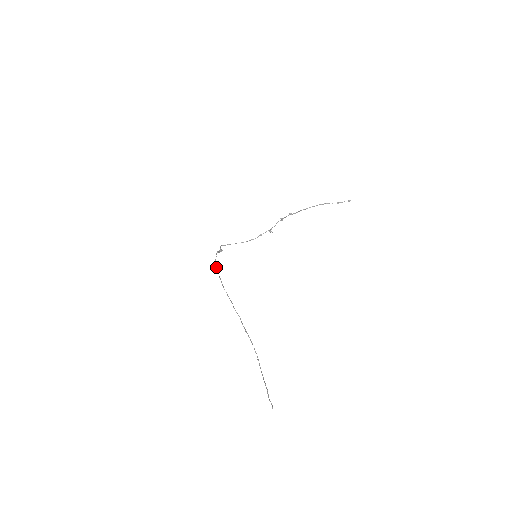
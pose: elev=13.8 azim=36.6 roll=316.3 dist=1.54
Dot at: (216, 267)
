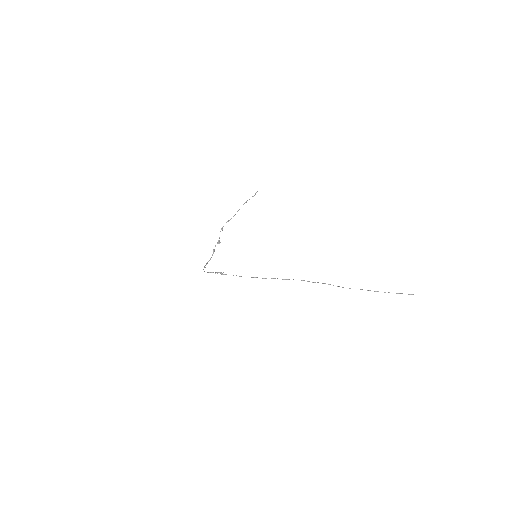
Dot at: (252, 277)
